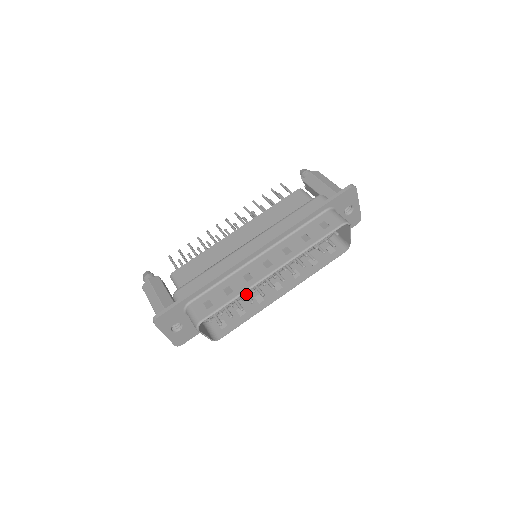
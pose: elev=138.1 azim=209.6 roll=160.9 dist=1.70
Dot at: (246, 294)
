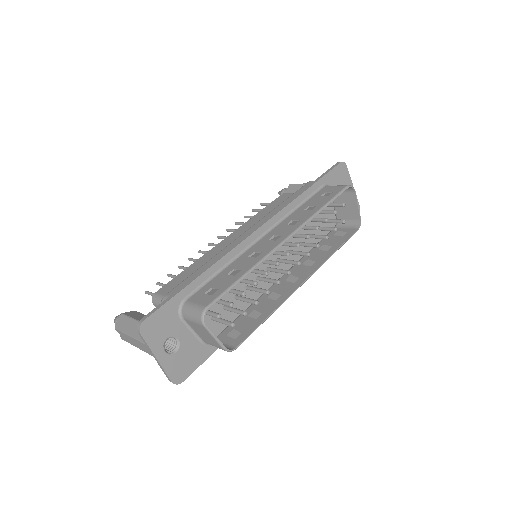
Dot at: (256, 288)
